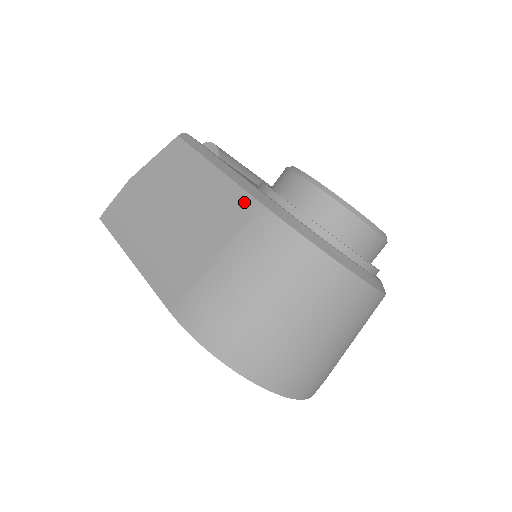
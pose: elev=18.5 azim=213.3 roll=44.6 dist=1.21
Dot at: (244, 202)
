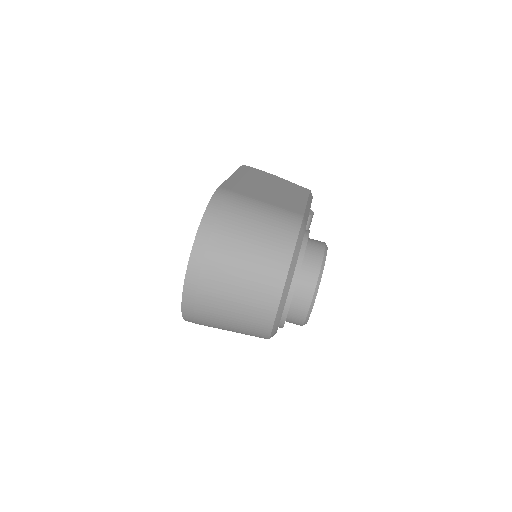
Dot at: (299, 210)
